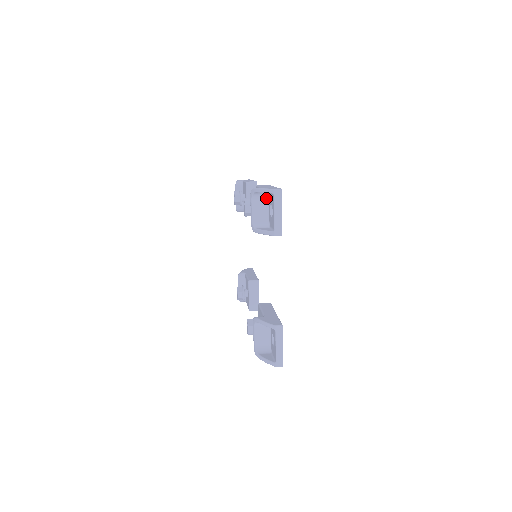
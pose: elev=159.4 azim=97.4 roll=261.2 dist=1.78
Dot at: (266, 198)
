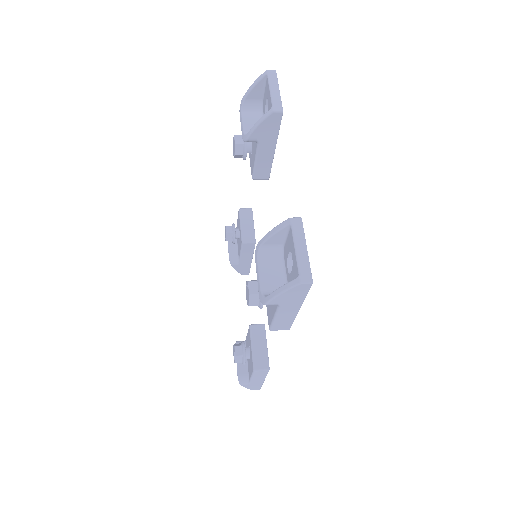
Dot at: (259, 111)
